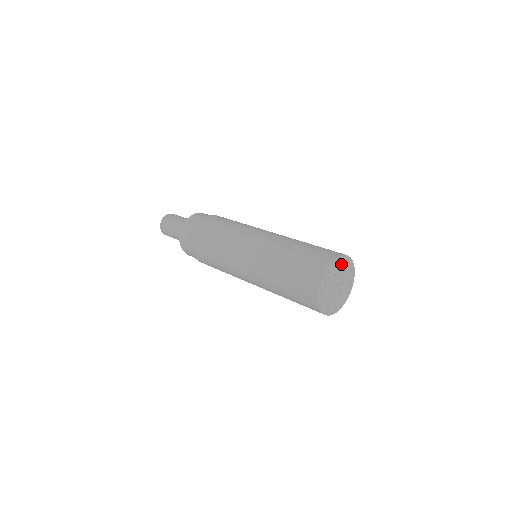
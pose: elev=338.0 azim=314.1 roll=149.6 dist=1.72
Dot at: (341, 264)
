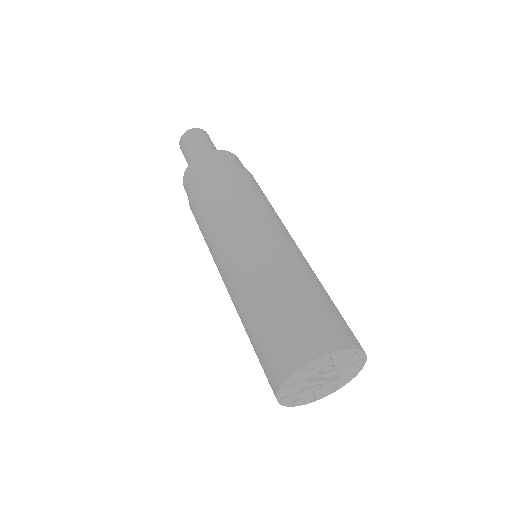
Dot at: (351, 359)
